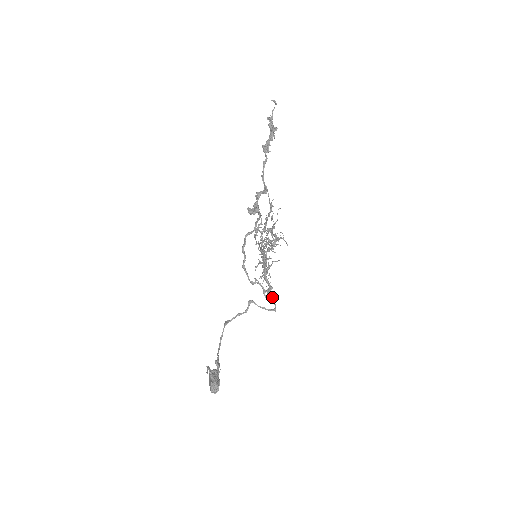
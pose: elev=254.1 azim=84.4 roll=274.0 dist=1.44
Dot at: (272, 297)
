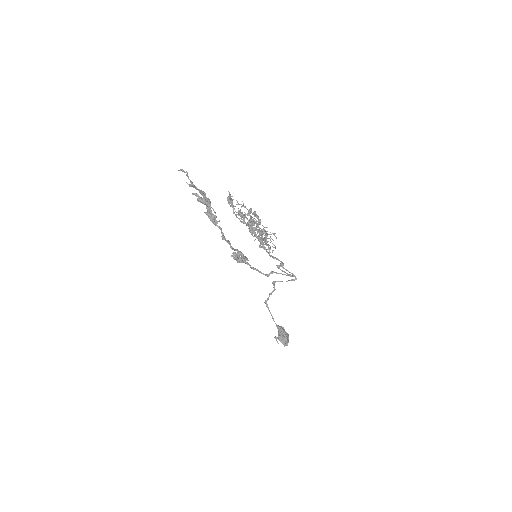
Dot at: occluded
